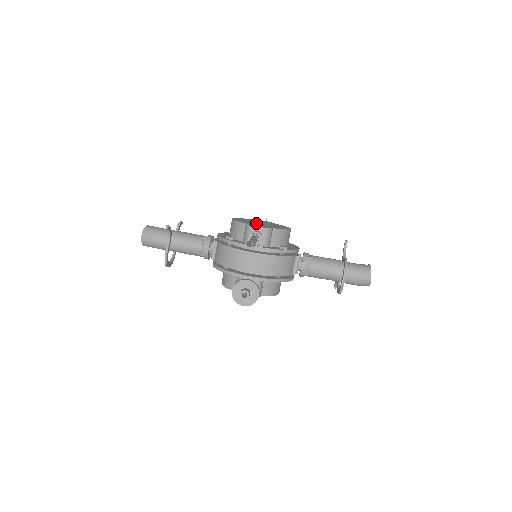
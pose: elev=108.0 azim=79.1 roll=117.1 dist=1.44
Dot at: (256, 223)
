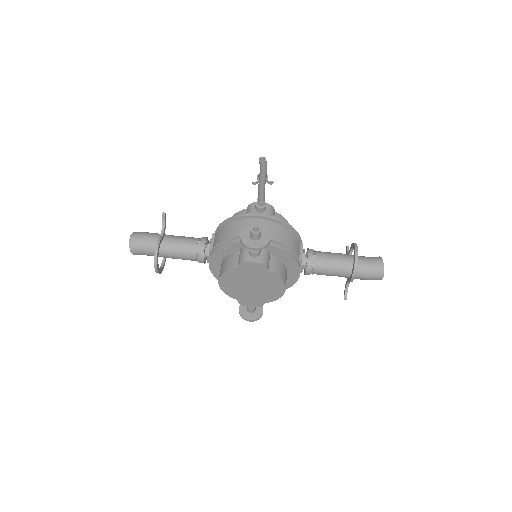
Dot at: occluded
